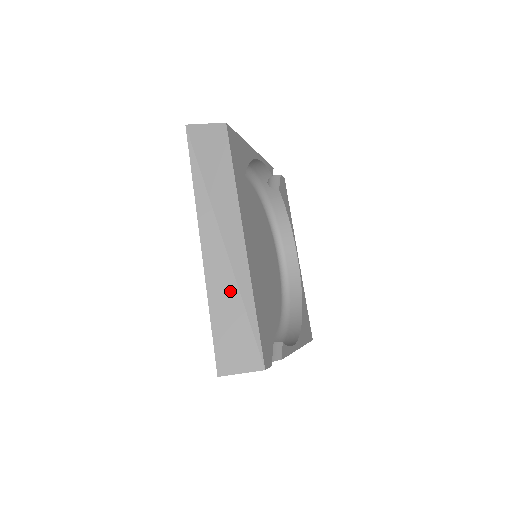
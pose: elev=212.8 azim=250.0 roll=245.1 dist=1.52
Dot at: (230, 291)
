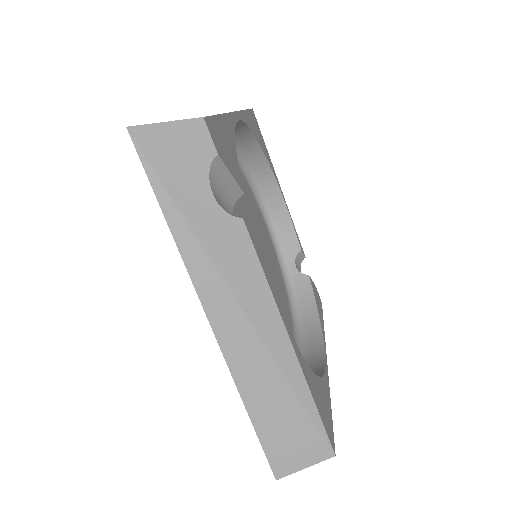
Dot at: occluded
